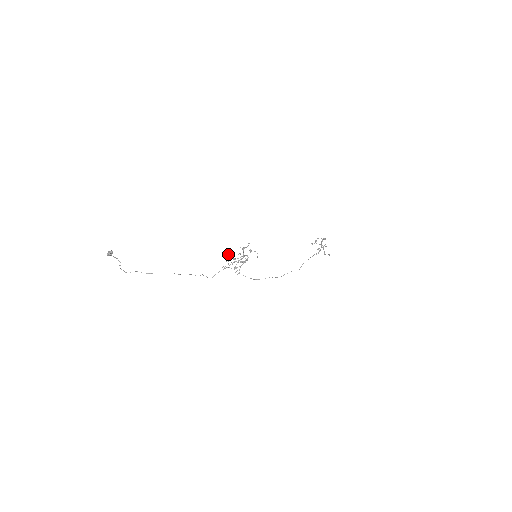
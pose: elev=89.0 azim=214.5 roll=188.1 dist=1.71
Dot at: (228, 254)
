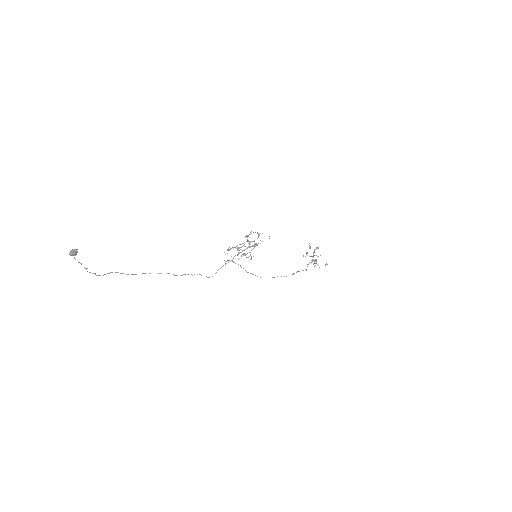
Dot at: occluded
